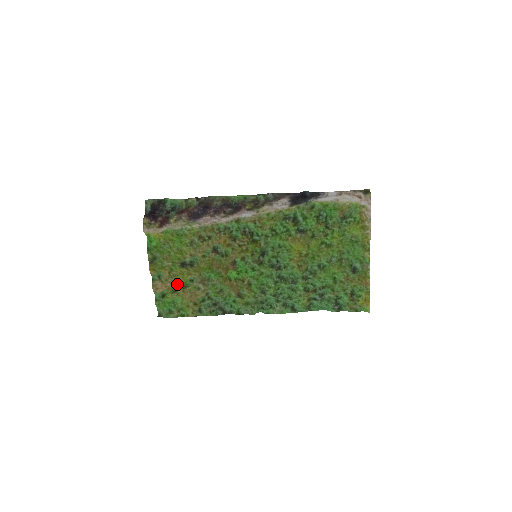
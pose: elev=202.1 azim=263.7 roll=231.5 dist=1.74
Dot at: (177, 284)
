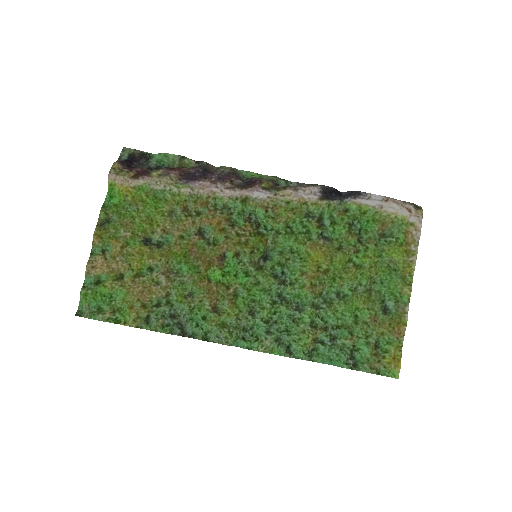
Dot at: (127, 268)
